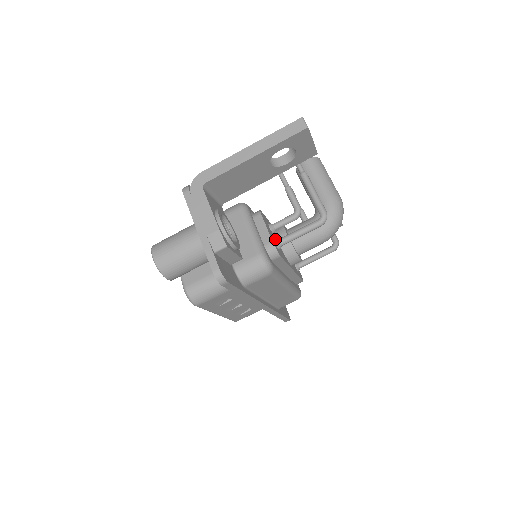
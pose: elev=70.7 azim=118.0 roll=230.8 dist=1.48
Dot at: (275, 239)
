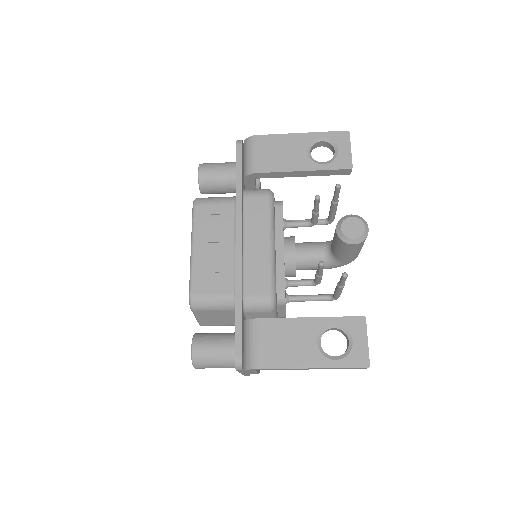
Dot at: (287, 302)
